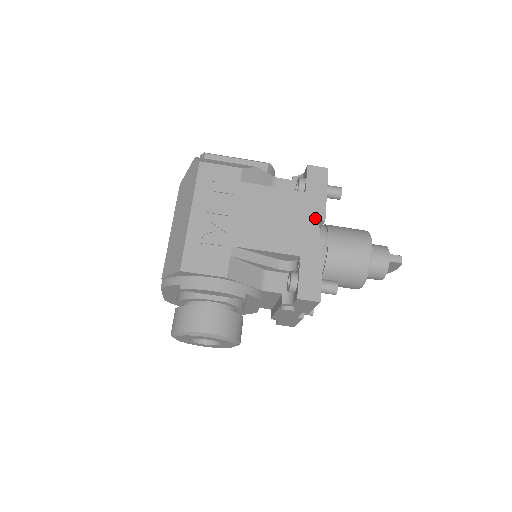
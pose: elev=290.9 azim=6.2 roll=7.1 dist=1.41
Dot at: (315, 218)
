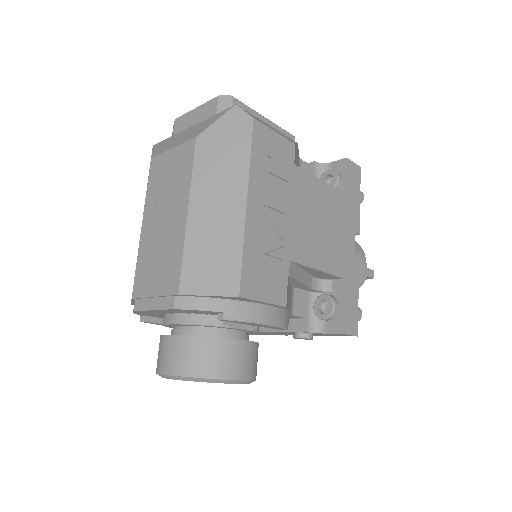
Dot at: (353, 230)
